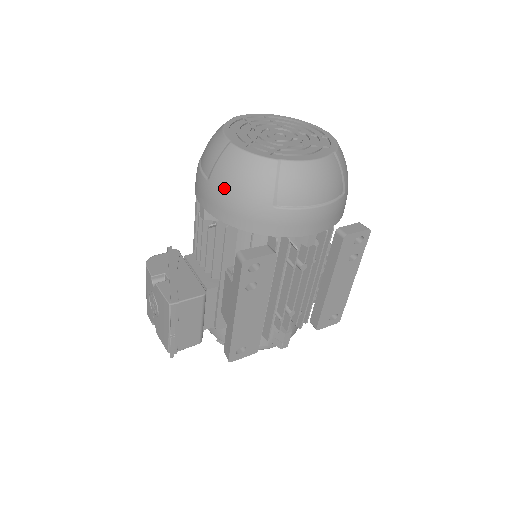
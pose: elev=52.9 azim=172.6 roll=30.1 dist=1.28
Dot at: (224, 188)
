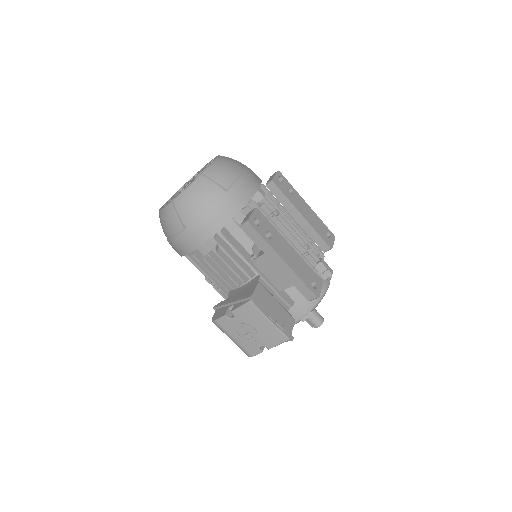
Dot at: (196, 216)
